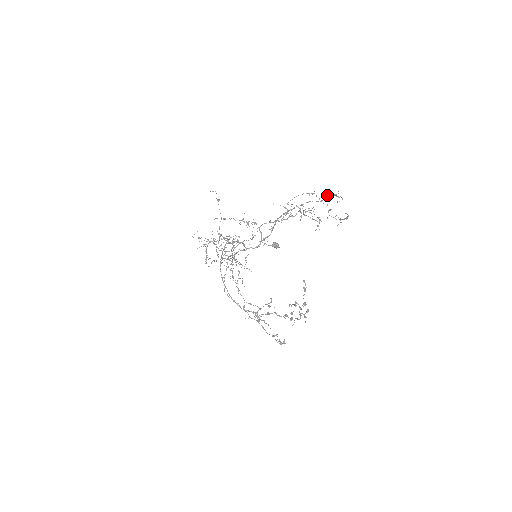
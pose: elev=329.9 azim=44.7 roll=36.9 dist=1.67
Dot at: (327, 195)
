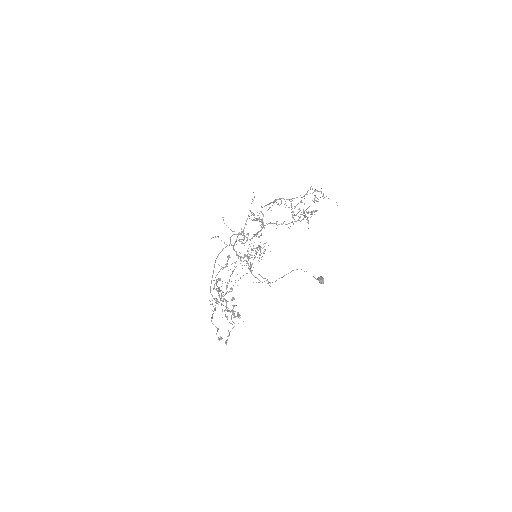
Dot at: occluded
